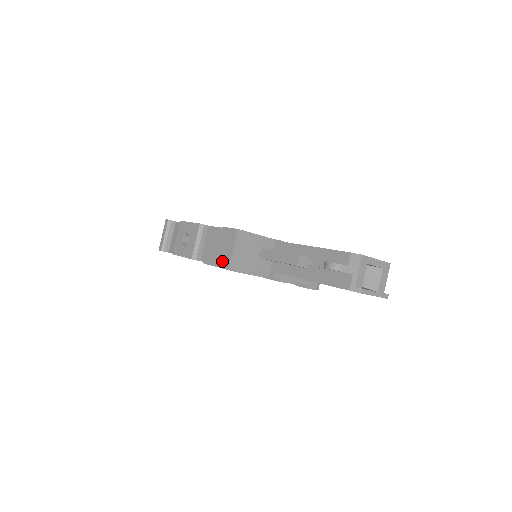
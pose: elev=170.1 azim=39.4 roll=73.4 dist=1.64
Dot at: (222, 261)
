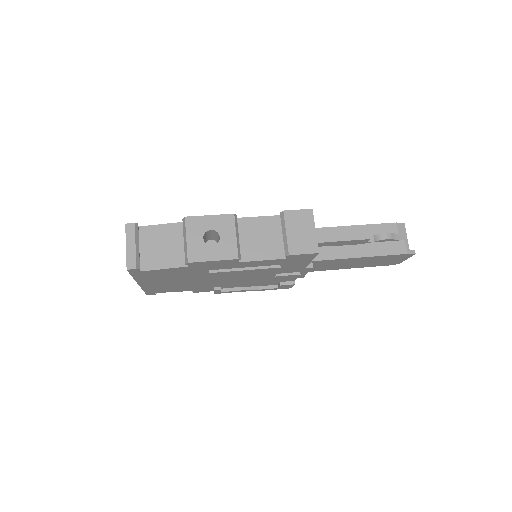
Dot at: (303, 247)
